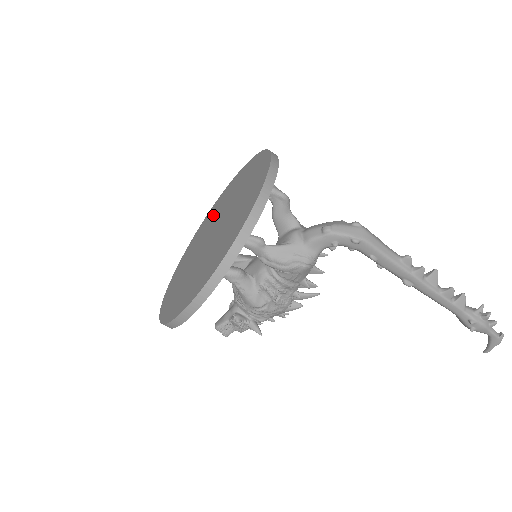
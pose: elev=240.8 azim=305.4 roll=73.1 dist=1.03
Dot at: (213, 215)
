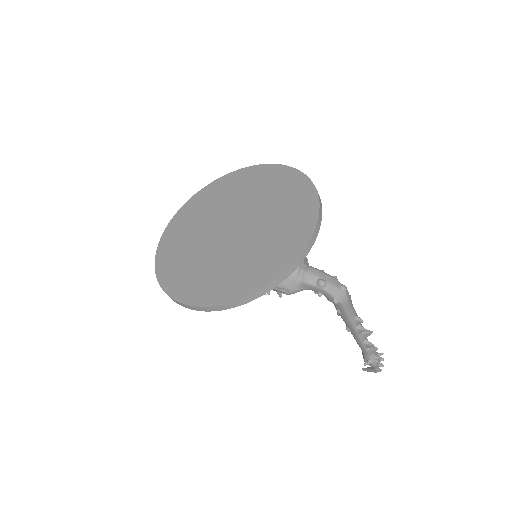
Dot at: (238, 191)
